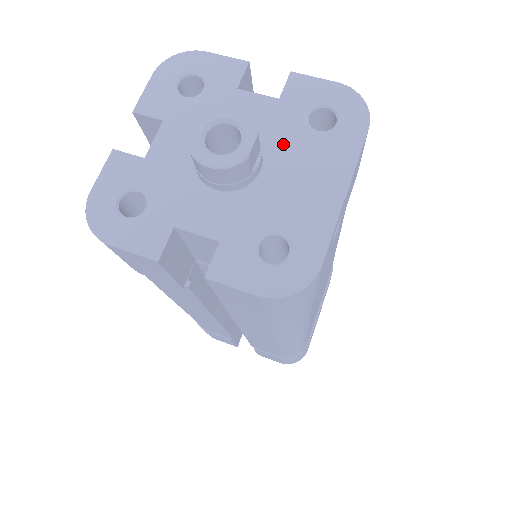
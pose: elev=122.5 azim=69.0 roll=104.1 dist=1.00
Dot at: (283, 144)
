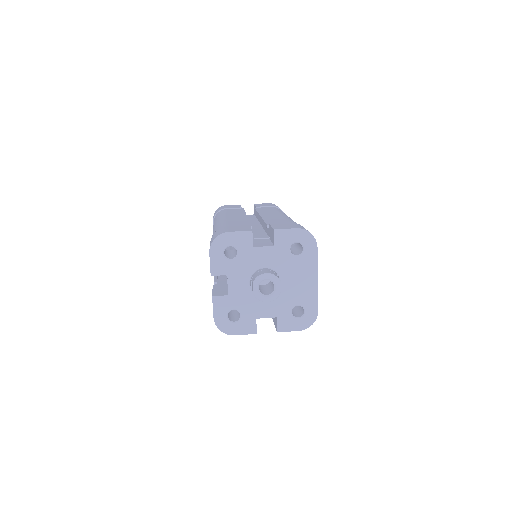
Dot at: (285, 267)
